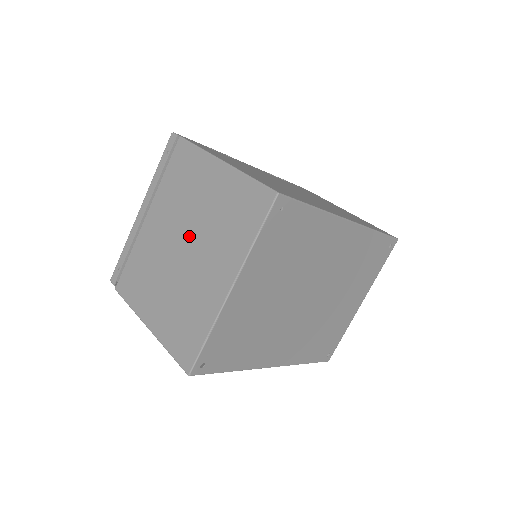
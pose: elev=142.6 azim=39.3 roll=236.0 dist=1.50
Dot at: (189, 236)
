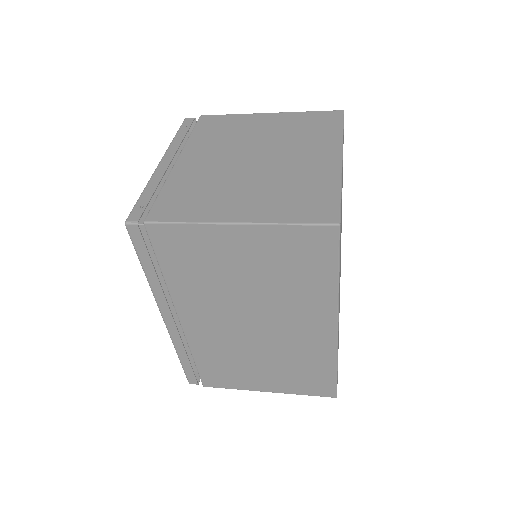
Dot at: (259, 151)
